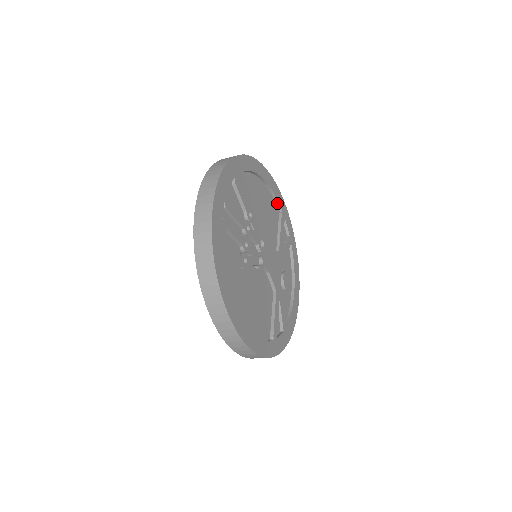
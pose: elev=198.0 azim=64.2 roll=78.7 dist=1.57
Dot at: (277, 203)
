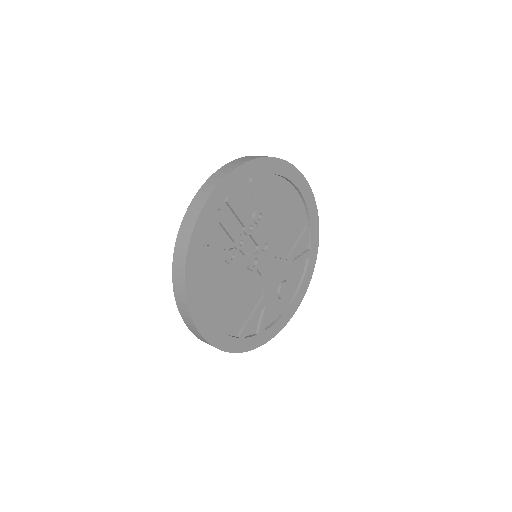
Dot at: (308, 214)
